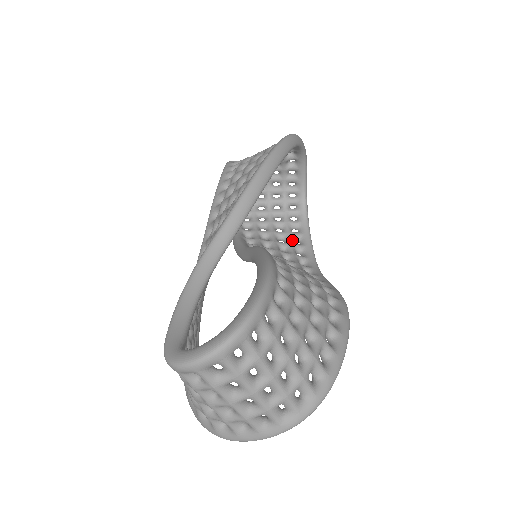
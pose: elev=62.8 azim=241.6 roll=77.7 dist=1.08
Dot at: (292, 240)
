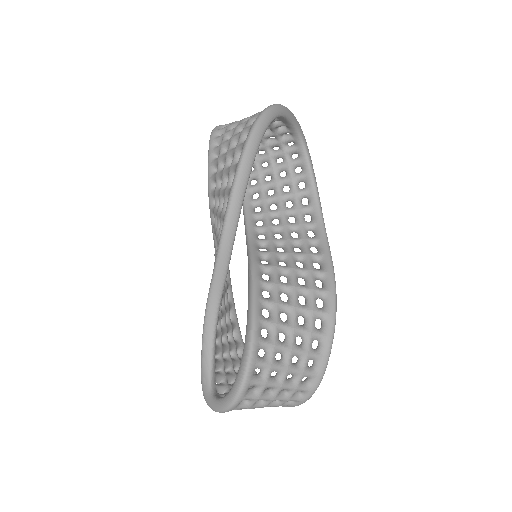
Dot at: (296, 186)
